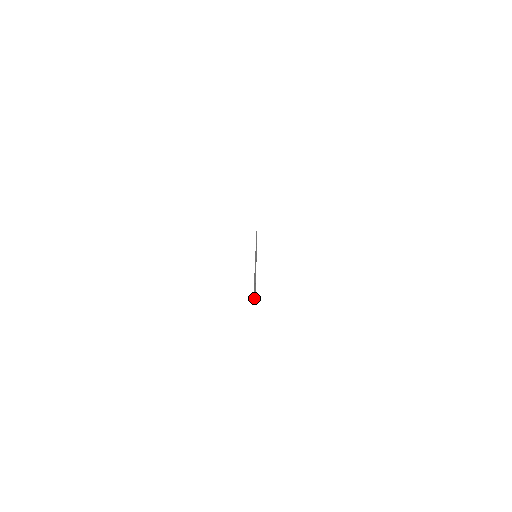
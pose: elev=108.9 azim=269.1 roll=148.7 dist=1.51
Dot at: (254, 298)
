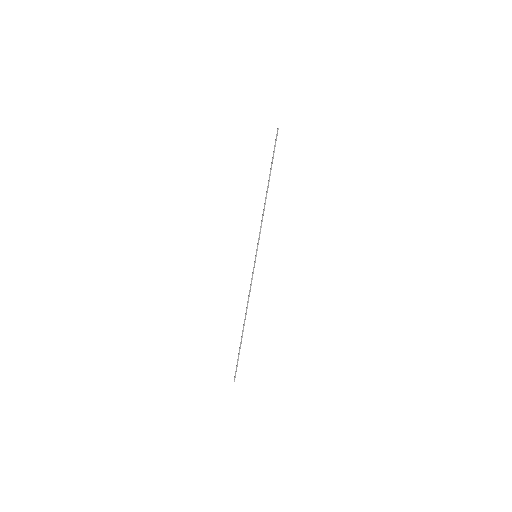
Dot at: occluded
